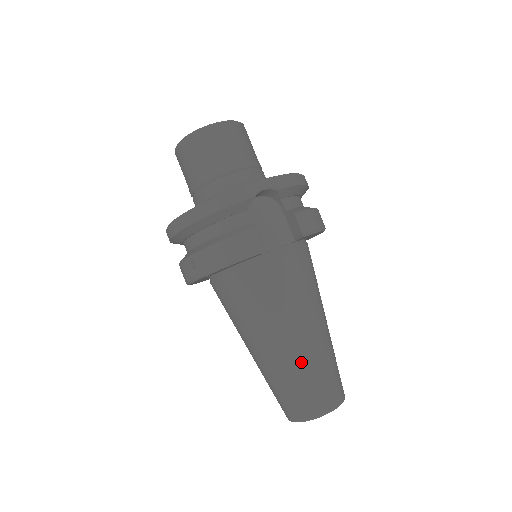
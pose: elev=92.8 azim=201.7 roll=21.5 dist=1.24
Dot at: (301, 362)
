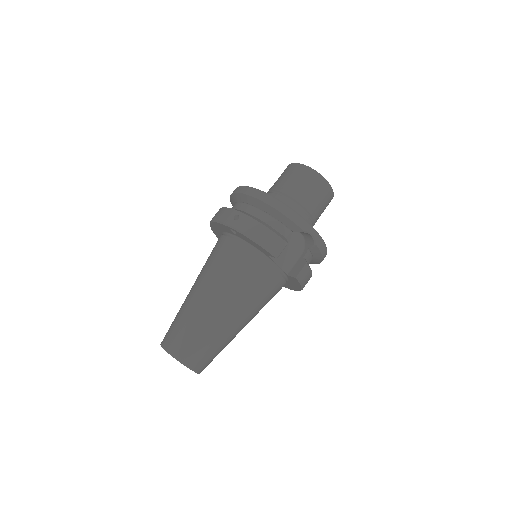
Dot at: (213, 327)
